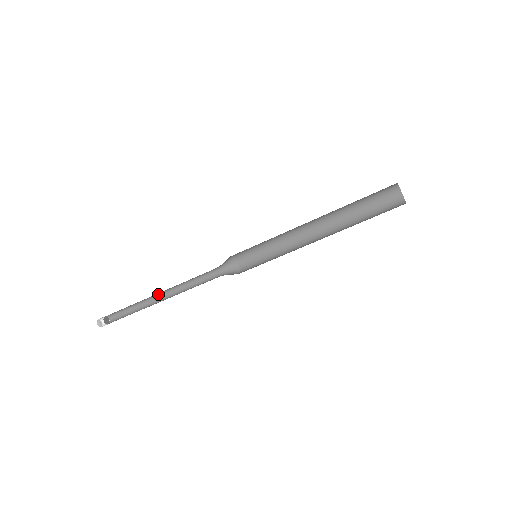
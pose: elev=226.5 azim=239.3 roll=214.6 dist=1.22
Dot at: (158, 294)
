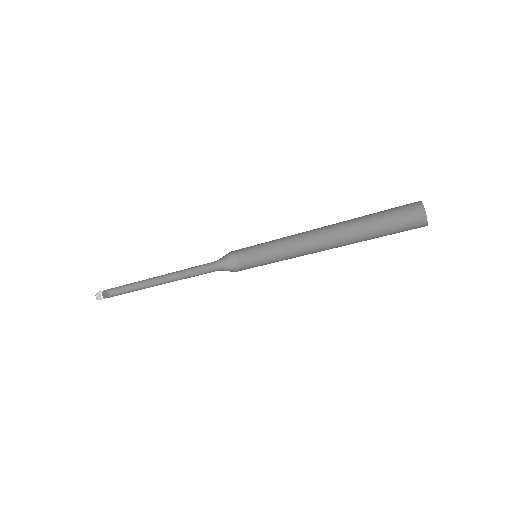
Dot at: (153, 277)
